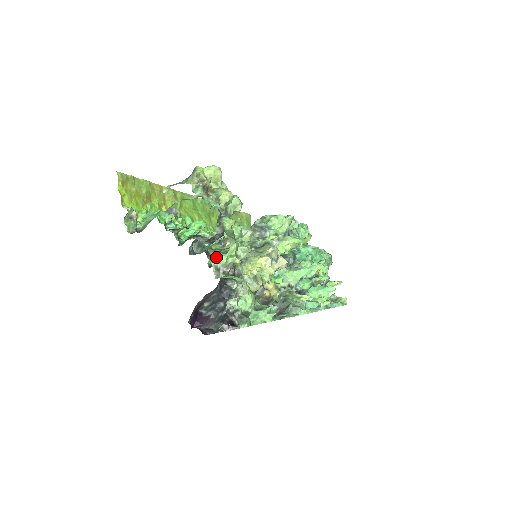
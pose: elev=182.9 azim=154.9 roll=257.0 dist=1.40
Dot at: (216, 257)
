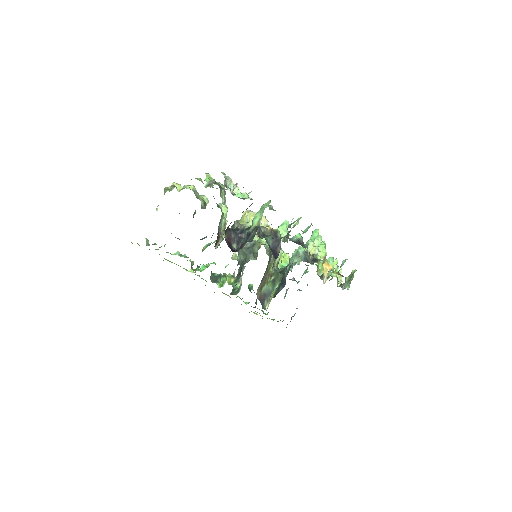
Dot at: occluded
